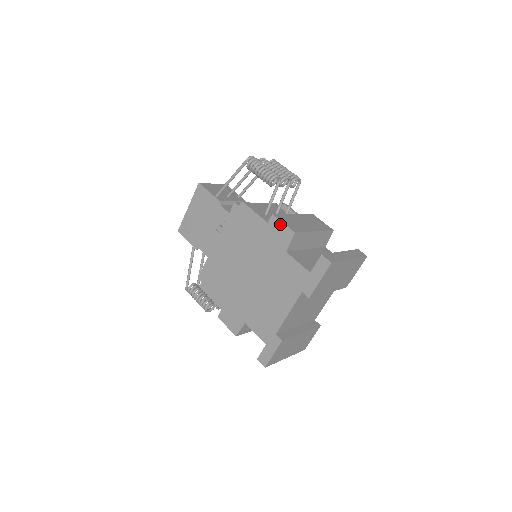
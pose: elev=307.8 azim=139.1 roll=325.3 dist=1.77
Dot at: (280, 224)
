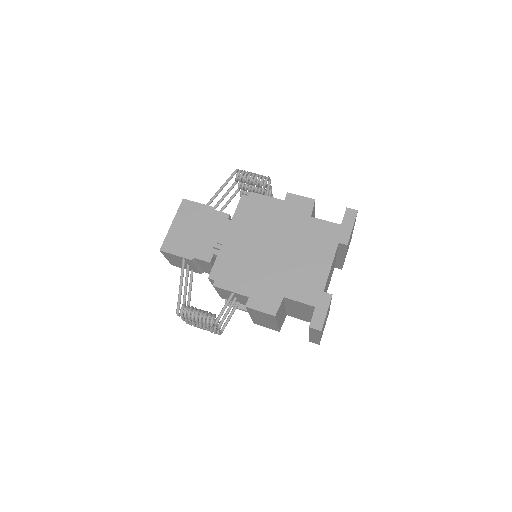
Dot at: (298, 197)
